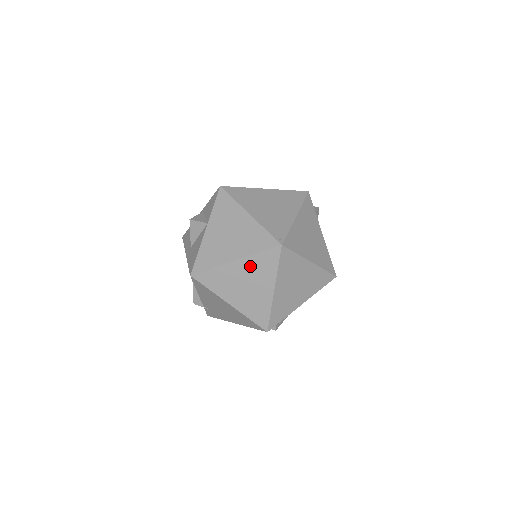
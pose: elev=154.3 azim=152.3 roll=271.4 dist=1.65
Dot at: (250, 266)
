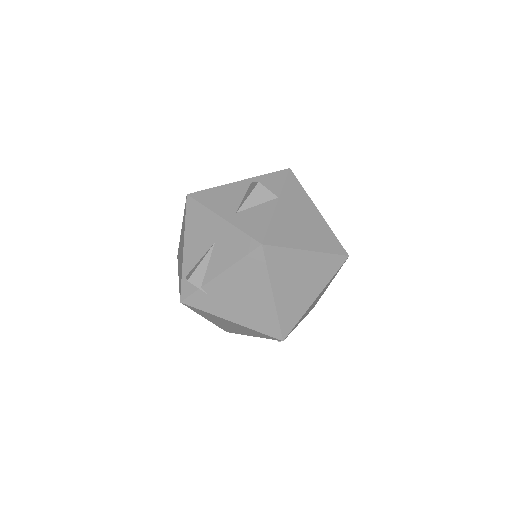
Dot at: (316, 263)
